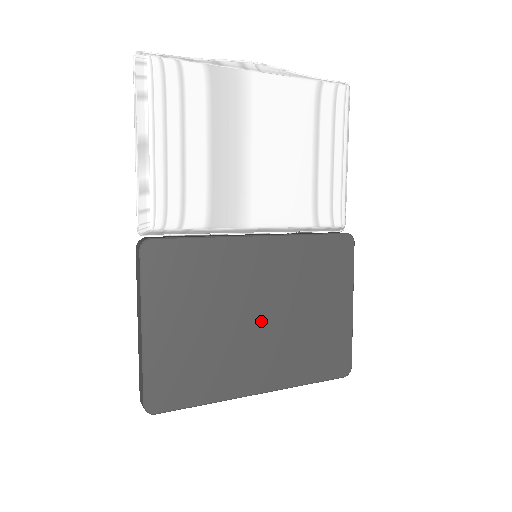
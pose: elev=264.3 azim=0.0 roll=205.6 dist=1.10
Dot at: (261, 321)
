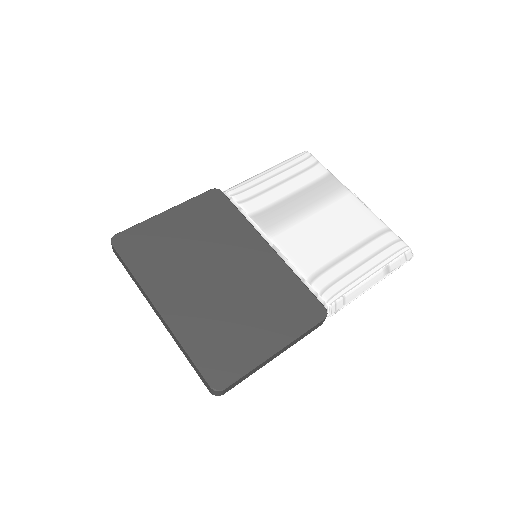
Dot at: (214, 278)
